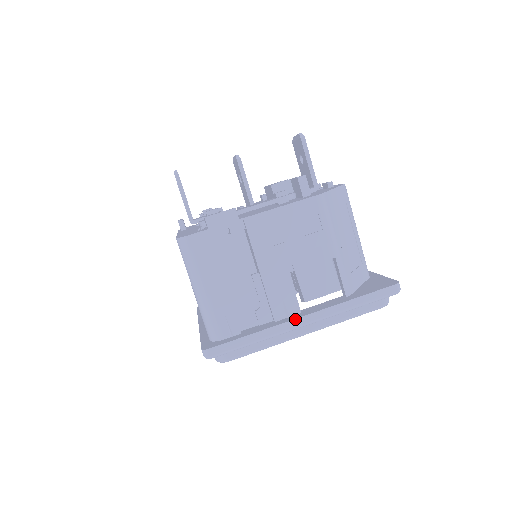
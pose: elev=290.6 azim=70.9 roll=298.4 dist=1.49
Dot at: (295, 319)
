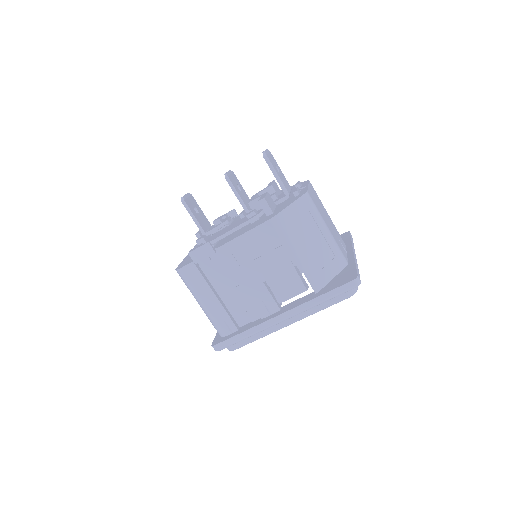
Dot at: (273, 318)
